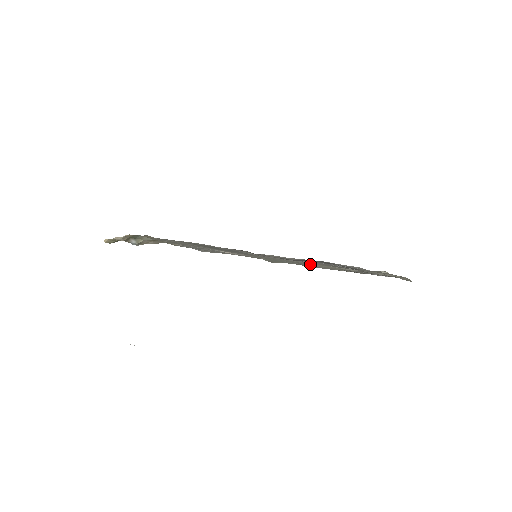
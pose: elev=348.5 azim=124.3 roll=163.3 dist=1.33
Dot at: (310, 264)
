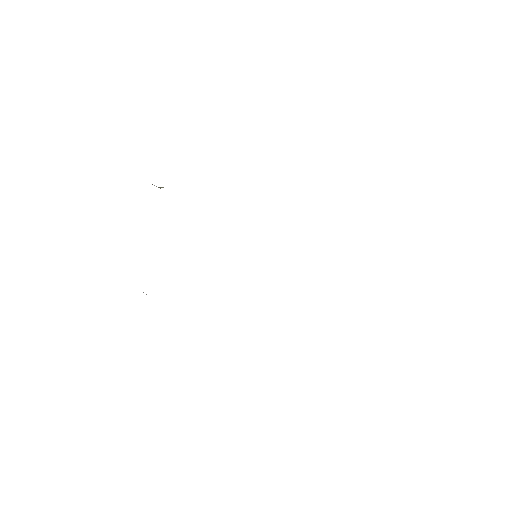
Dot at: occluded
